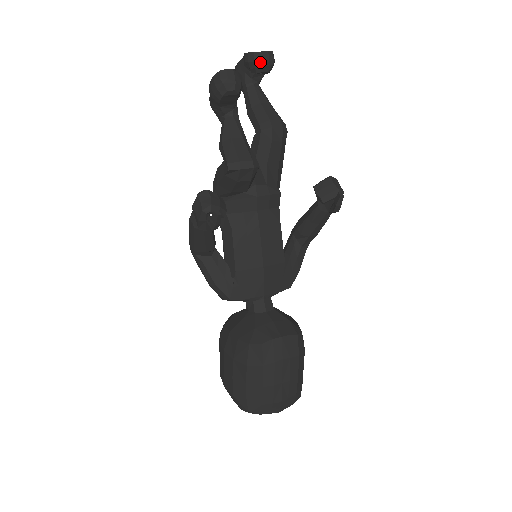
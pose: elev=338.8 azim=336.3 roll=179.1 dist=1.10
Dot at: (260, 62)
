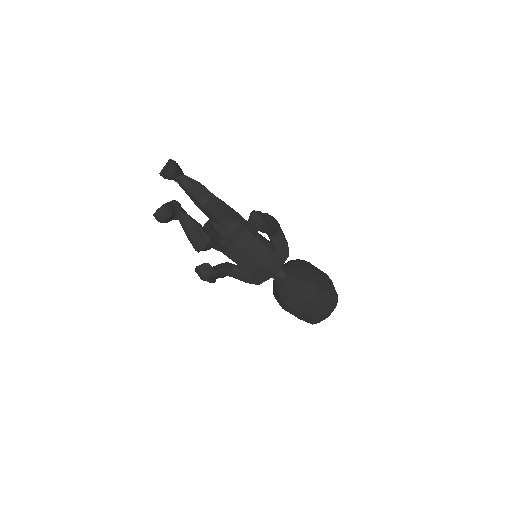
Dot at: (169, 178)
